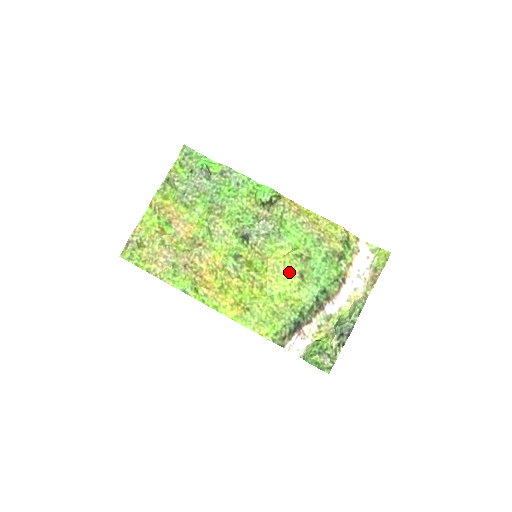
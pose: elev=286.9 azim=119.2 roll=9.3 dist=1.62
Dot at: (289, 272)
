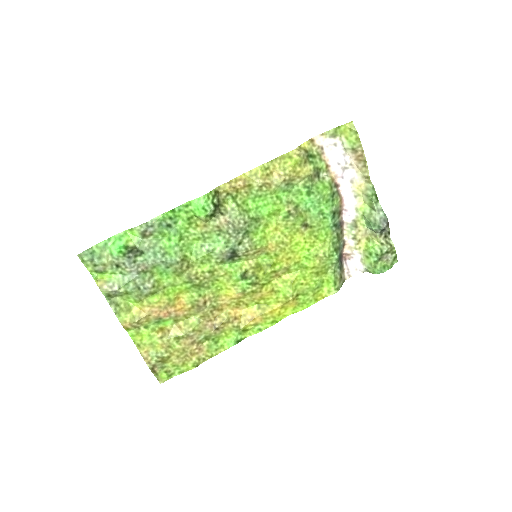
Dot at: (294, 235)
